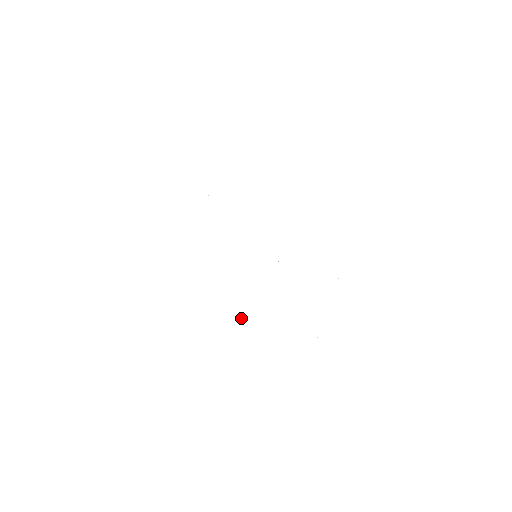
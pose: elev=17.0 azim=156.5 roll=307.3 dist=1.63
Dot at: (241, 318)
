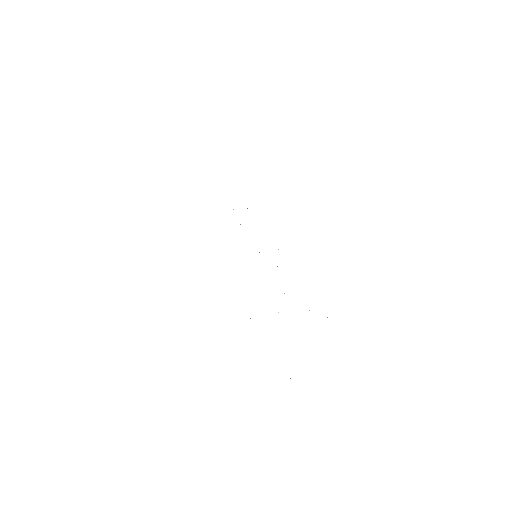
Dot at: occluded
